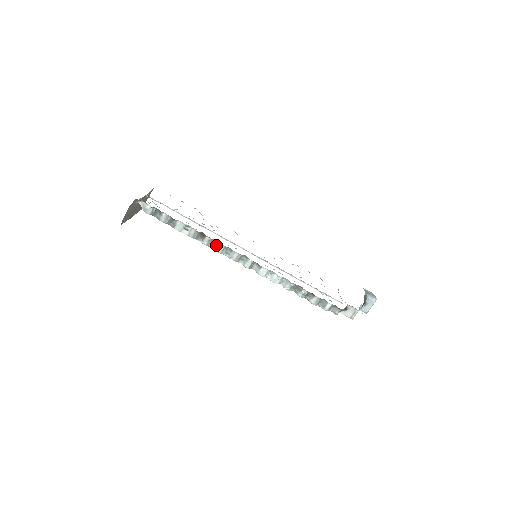
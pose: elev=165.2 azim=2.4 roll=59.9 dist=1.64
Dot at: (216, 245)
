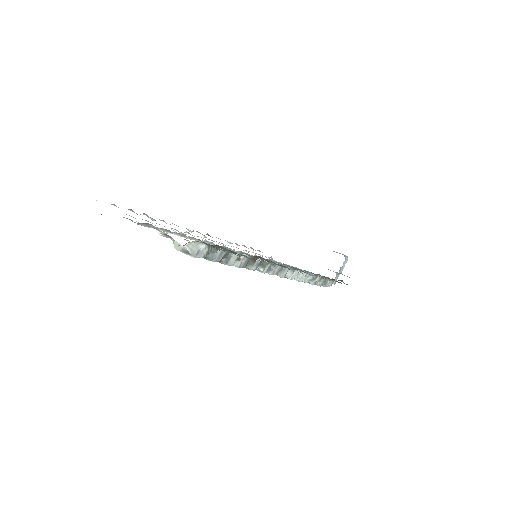
Dot at: (263, 265)
